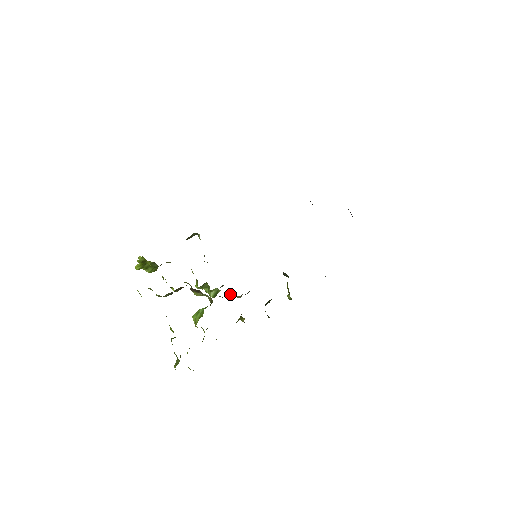
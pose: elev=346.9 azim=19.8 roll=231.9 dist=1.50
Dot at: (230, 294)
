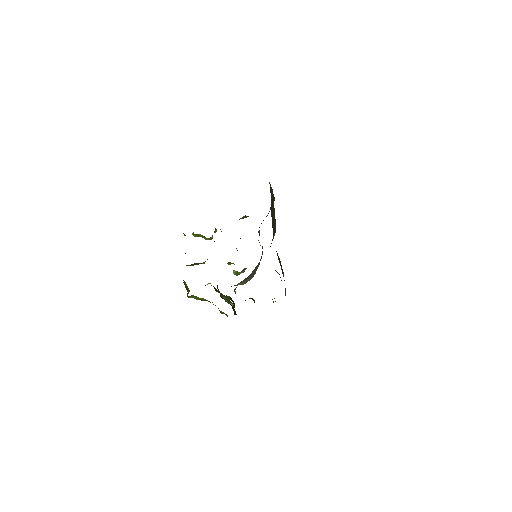
Dot at: occluded
